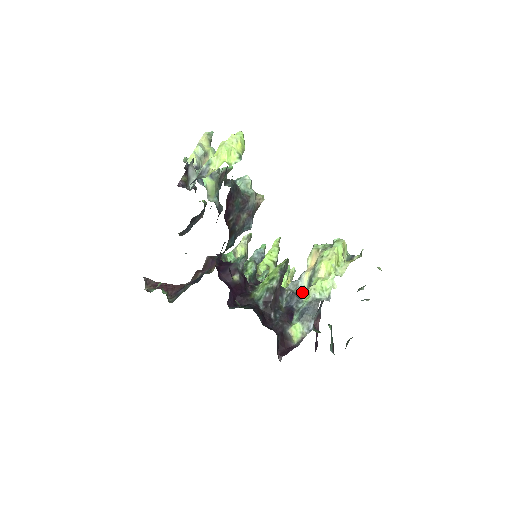
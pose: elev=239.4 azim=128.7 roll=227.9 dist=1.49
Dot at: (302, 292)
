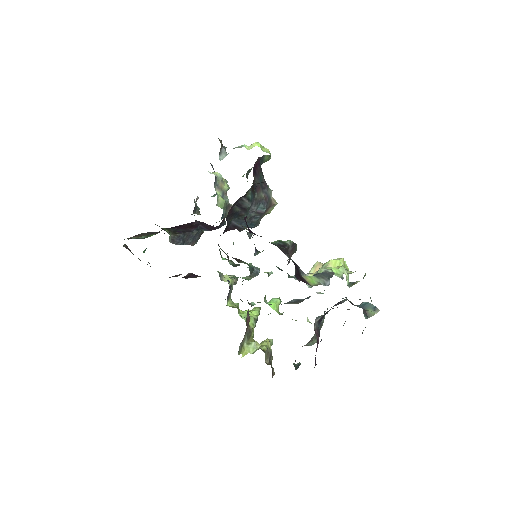
Dot at: (307, 285)
